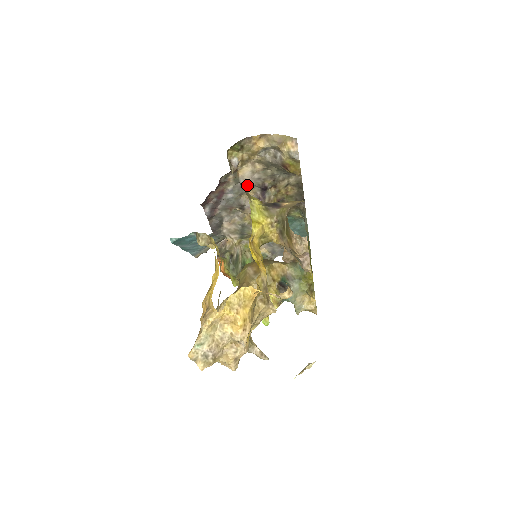
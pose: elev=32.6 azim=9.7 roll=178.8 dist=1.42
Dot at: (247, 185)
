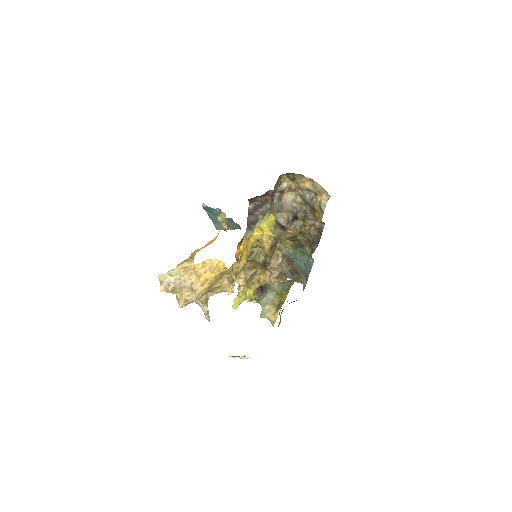
Dot at: (286, 207)
